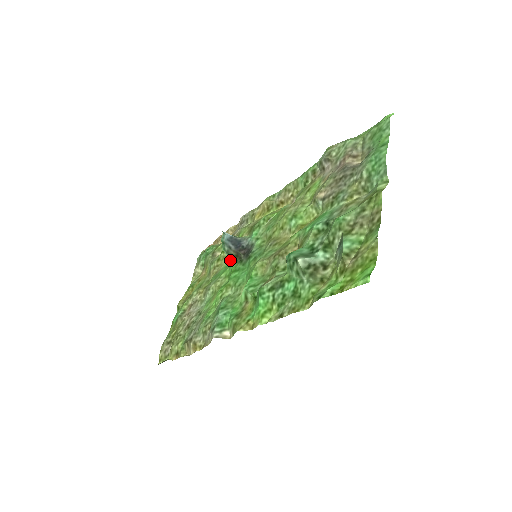
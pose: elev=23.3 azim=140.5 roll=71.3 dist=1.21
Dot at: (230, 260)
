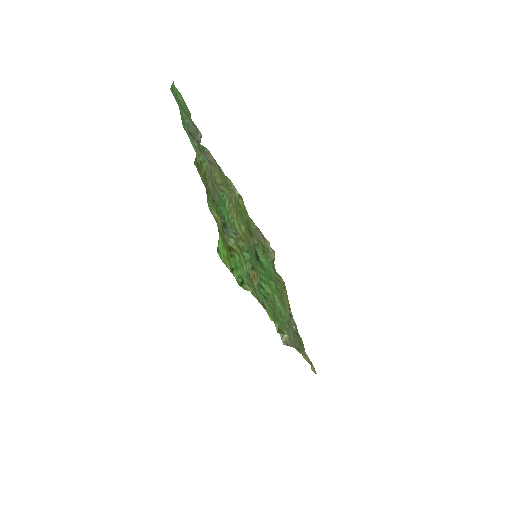
Dot at: occluded
